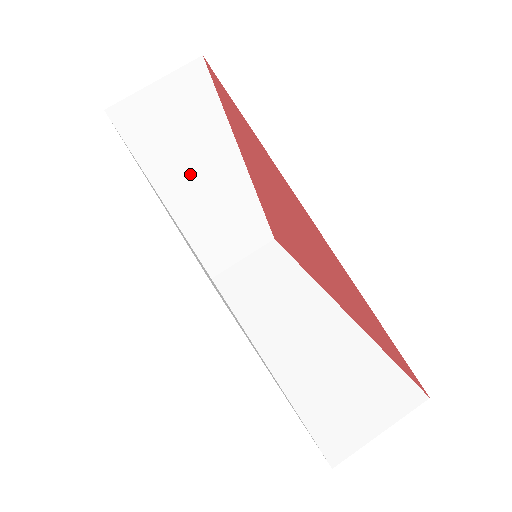
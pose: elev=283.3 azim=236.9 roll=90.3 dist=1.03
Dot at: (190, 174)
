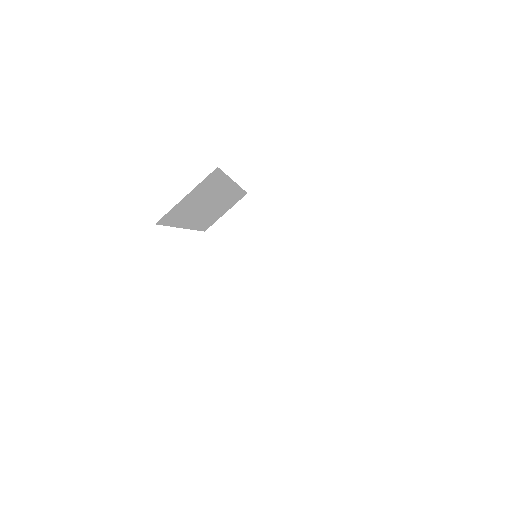
Dot at: (201, 208)
